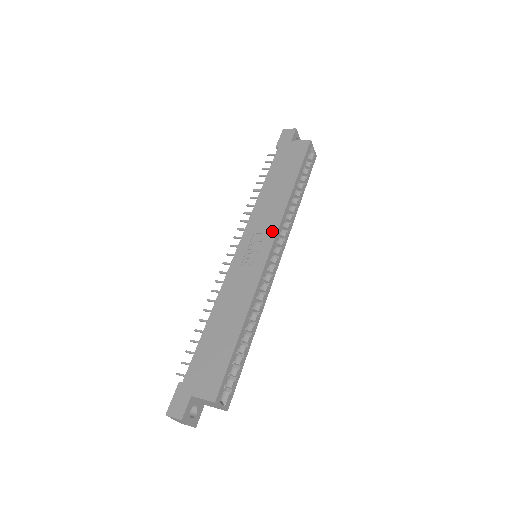
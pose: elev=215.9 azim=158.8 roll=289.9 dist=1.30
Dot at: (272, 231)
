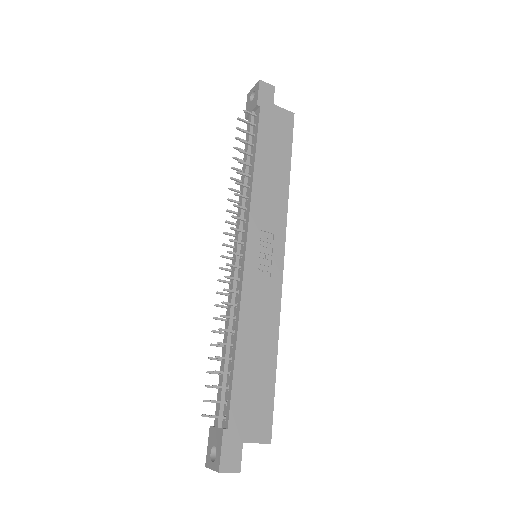
Dot at: (281, 232)
